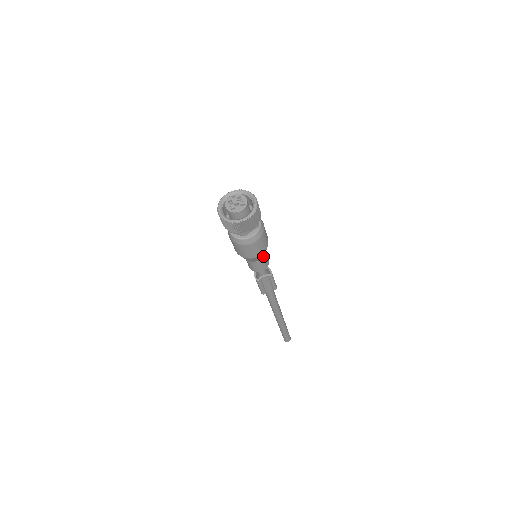
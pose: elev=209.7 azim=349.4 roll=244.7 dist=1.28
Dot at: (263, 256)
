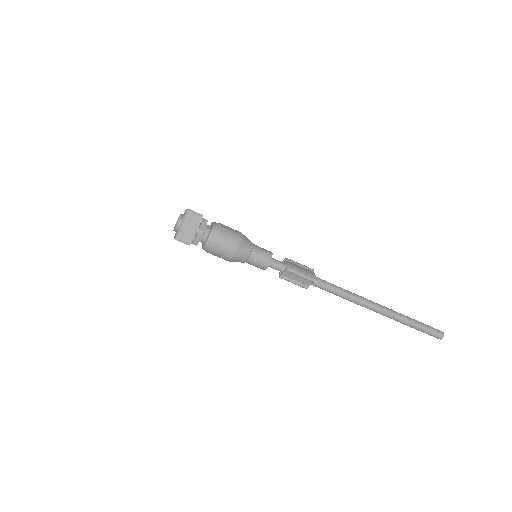
Dot at: (247, 255)
